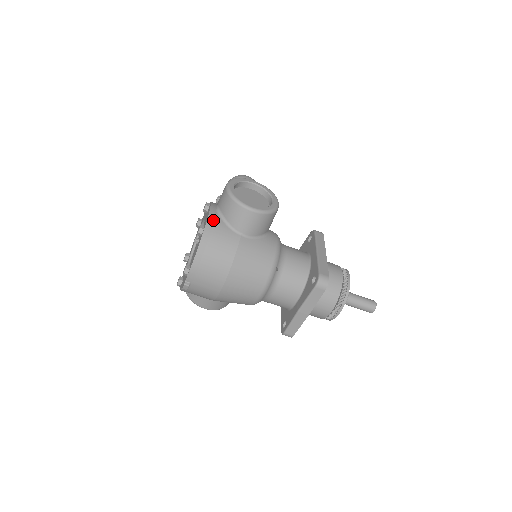
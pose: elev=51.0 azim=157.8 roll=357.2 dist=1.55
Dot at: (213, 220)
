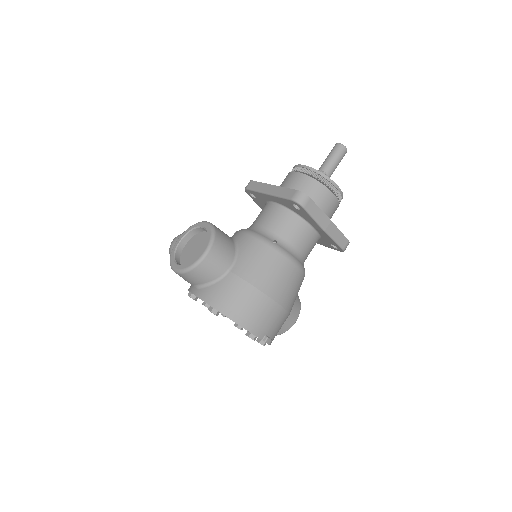
Dot at: (206, 296)
